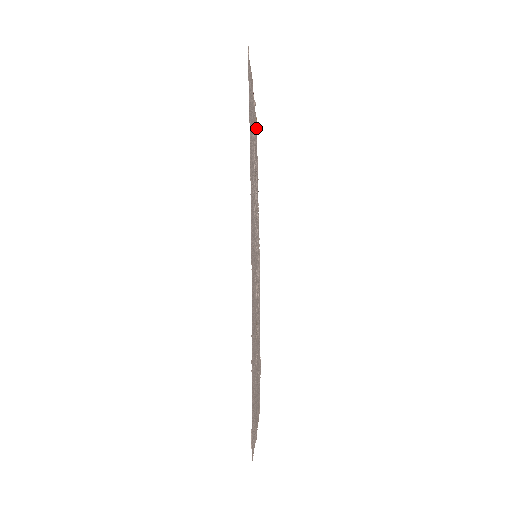
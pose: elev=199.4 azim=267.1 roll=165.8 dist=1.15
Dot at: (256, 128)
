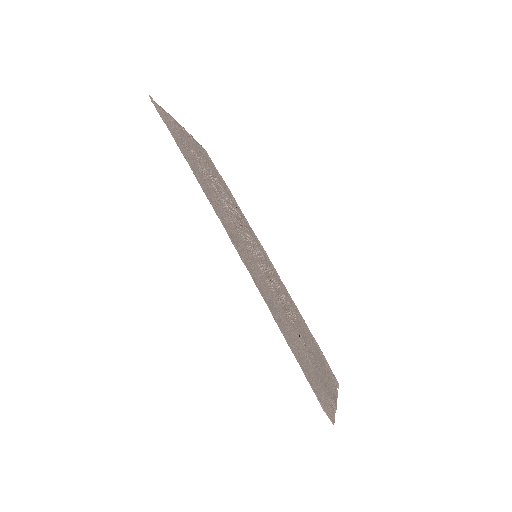
Dot at: (206, 153)
